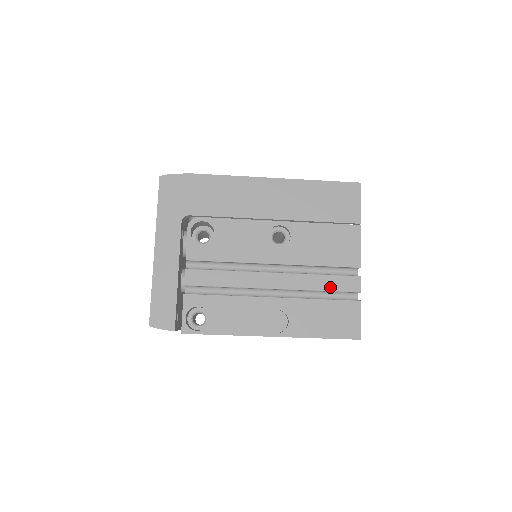
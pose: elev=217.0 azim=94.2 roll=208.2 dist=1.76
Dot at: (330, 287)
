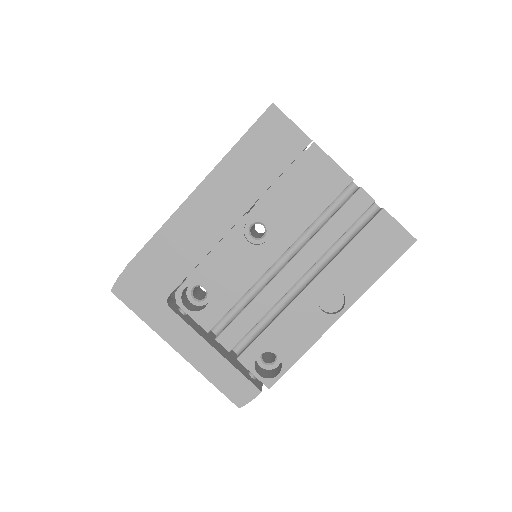
Dot at: (345, 226)
